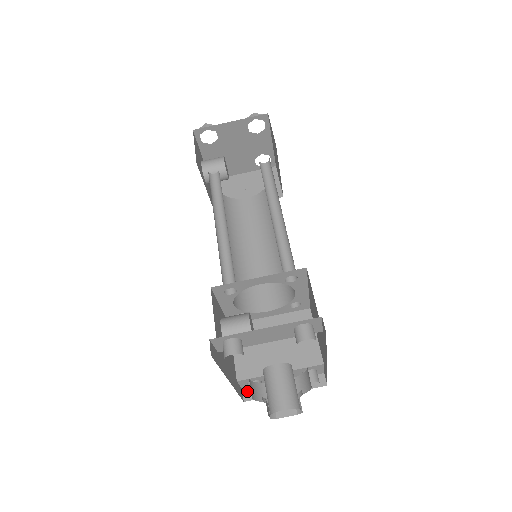
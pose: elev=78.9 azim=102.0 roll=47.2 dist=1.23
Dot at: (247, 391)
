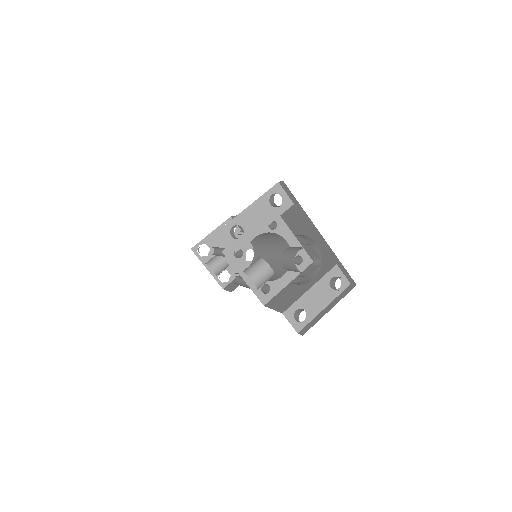
Dot at: (302, 331)
